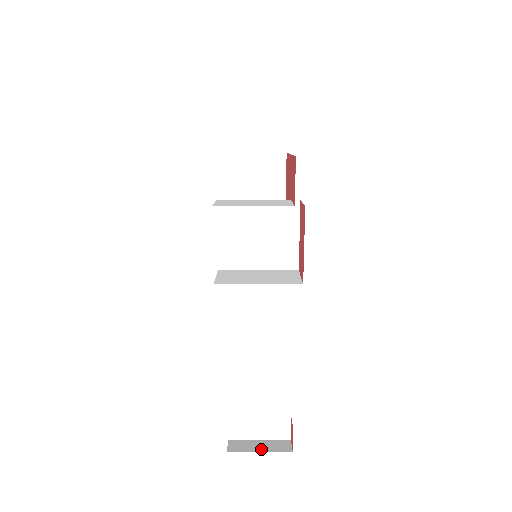
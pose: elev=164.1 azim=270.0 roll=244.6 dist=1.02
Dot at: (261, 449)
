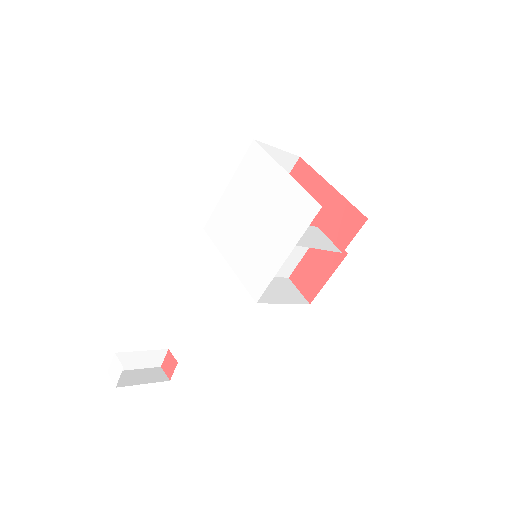
Dot at: (144, 381)
